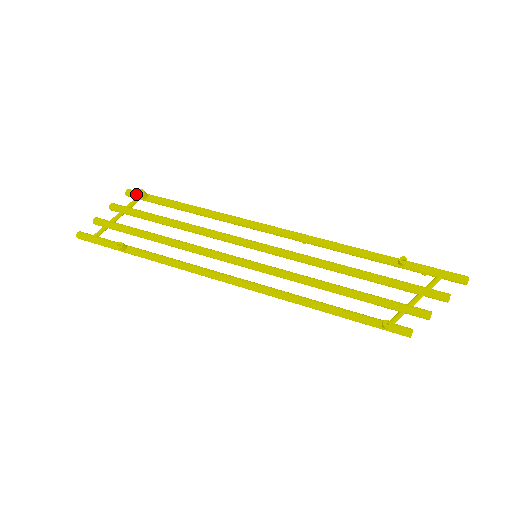
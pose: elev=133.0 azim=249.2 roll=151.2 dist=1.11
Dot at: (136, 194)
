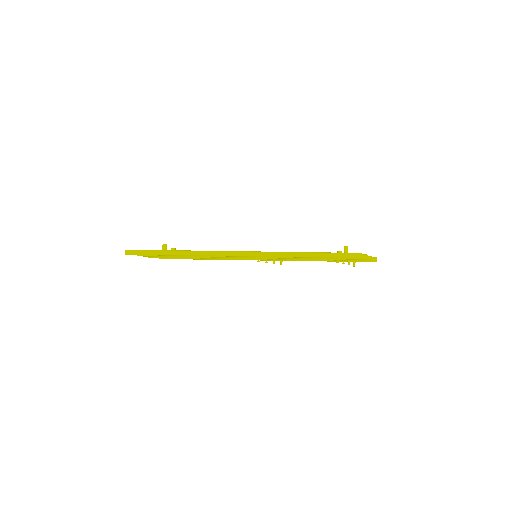
Dot at: occluded
